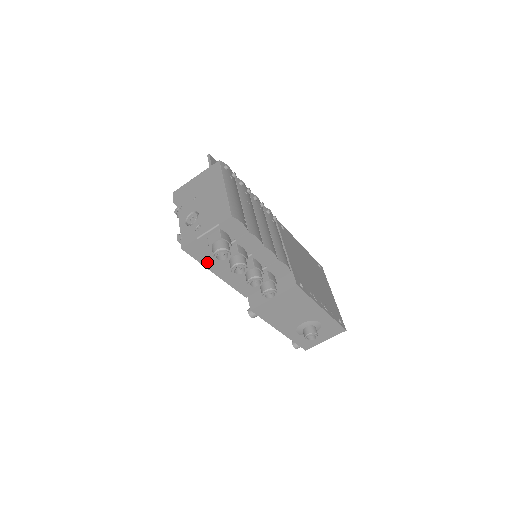
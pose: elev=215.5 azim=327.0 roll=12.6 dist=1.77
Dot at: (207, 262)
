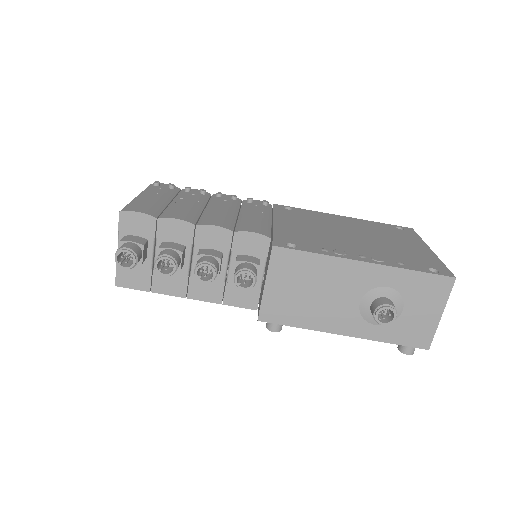
Dot at: (158, 287)
